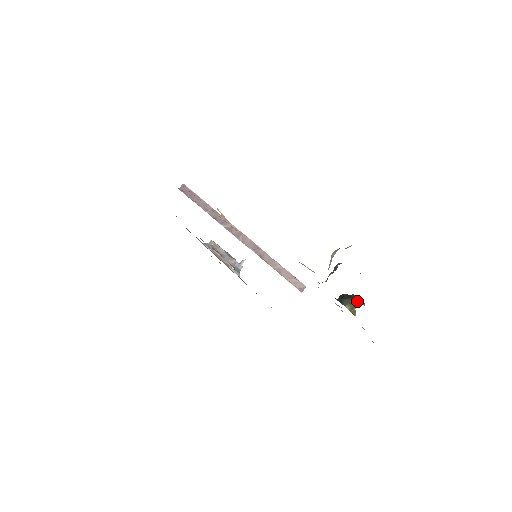
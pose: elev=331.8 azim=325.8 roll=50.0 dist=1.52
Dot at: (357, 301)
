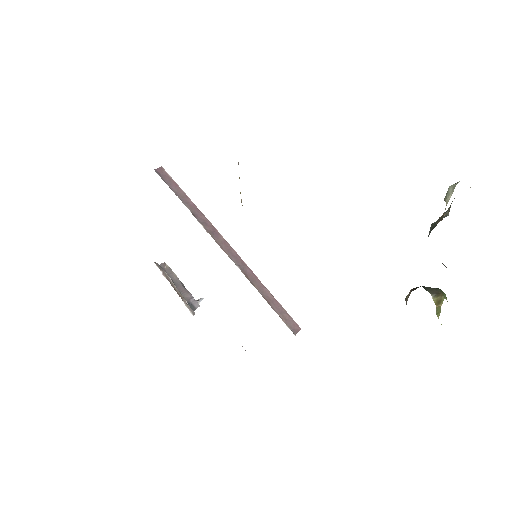
Dot at: (444, 294)
